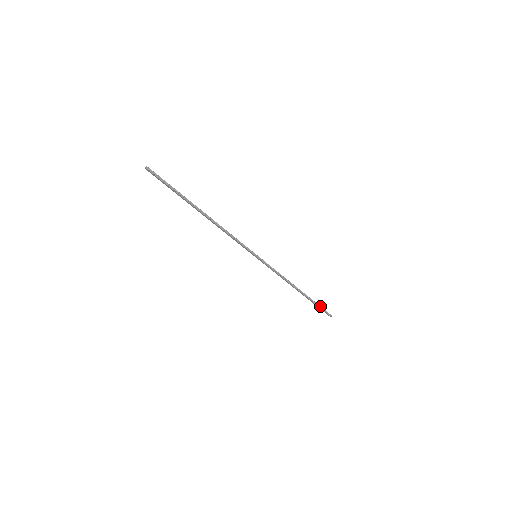
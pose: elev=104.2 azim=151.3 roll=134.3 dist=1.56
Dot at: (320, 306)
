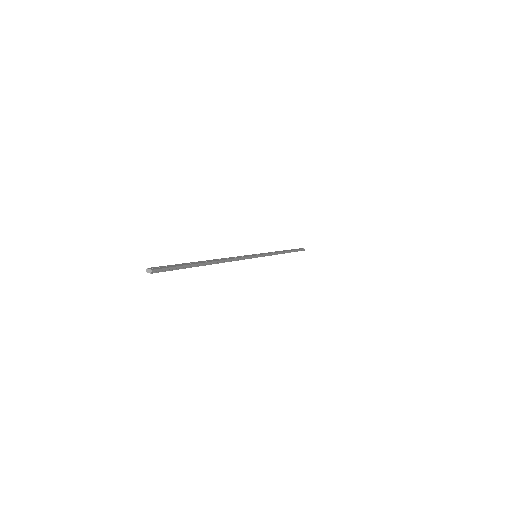
Dot at: (298, 250)
